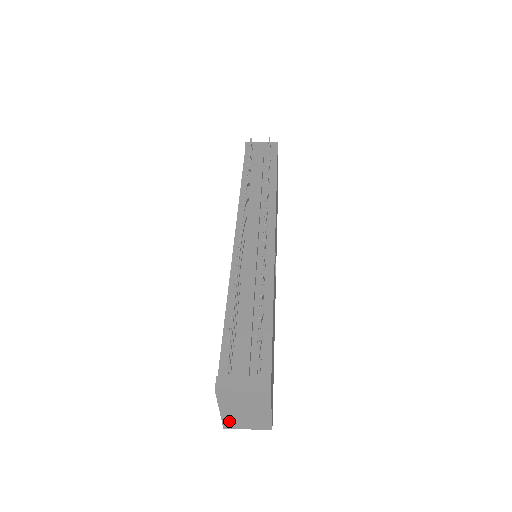
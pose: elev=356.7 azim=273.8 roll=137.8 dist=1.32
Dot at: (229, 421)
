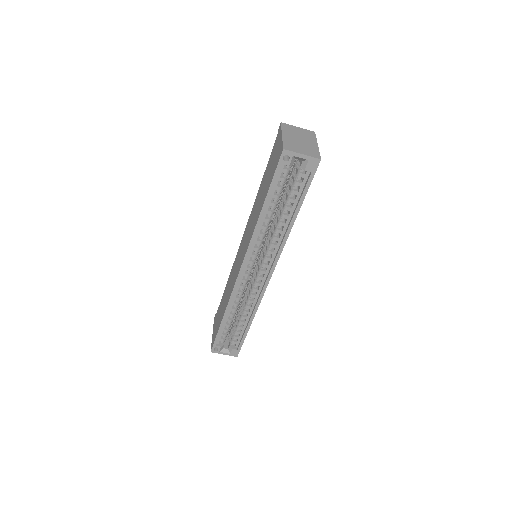
Dot at: (288, 144)
